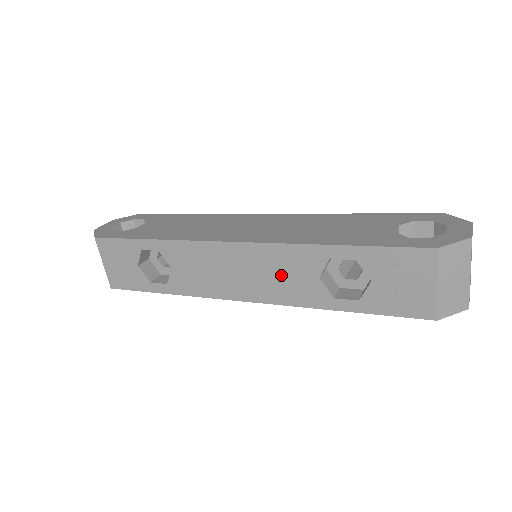
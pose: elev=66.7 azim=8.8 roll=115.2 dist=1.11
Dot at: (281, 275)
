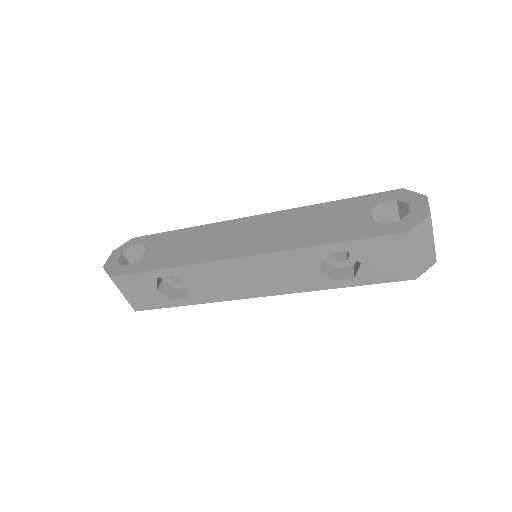
Dot at: (286, 273)
